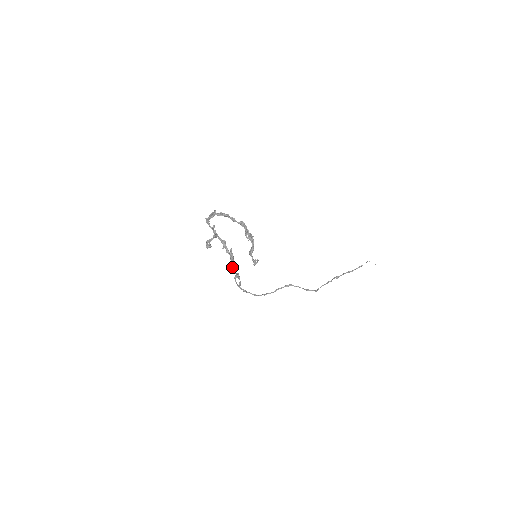
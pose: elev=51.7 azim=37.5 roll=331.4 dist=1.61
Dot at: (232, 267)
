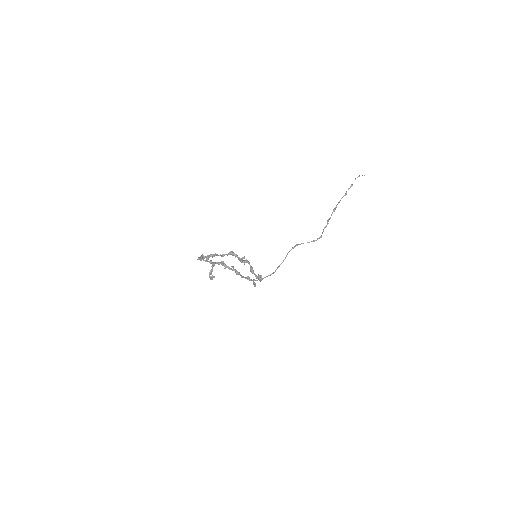
Dot at: (241, 277)
